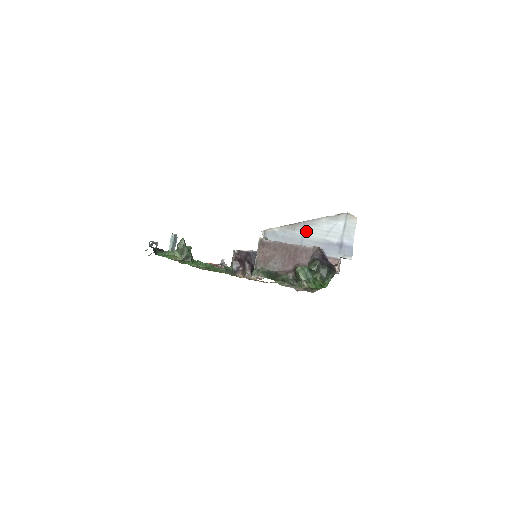
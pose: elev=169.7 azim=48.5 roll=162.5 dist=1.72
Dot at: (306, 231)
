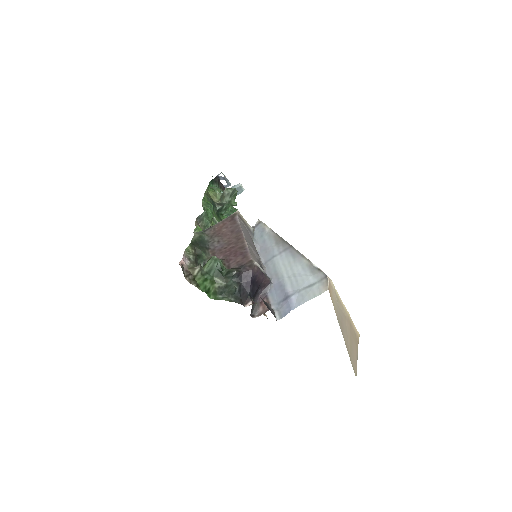
Dot at: (282, 255)
